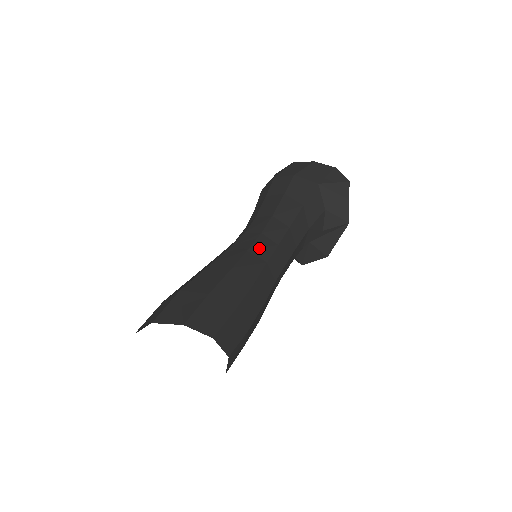
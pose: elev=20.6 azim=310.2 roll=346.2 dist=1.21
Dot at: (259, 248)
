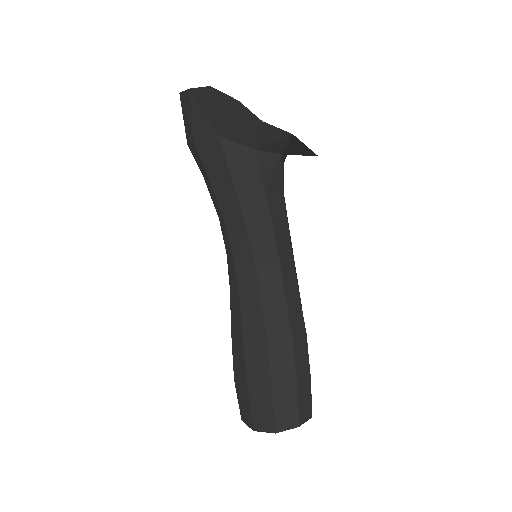
Dot at: (245, 285)
